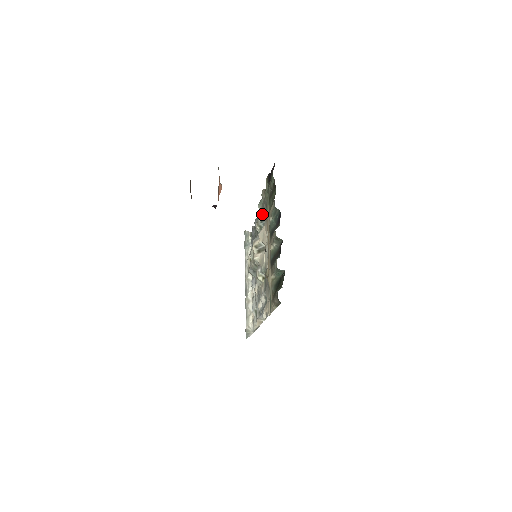
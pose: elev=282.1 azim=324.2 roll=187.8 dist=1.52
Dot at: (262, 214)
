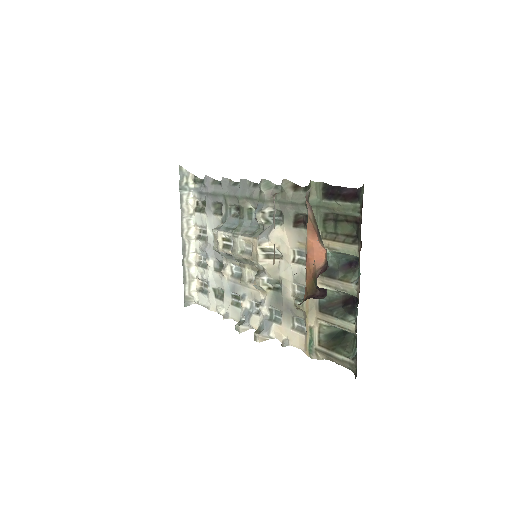
Dot at: (275, 207)
